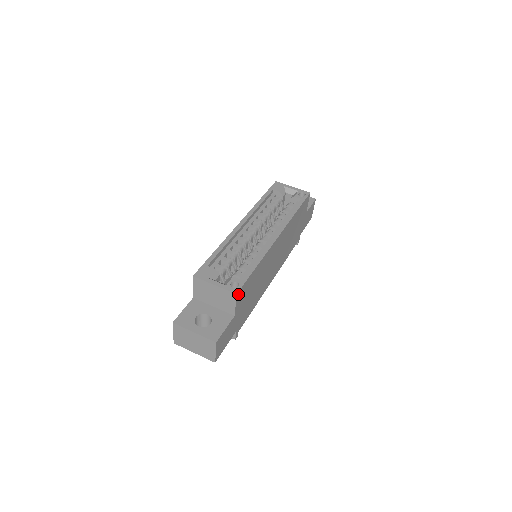
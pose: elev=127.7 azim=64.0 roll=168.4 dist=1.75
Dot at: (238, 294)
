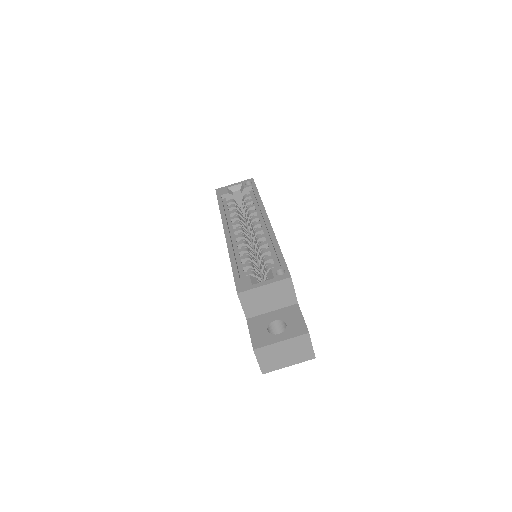
Dot at: (290, 278)
